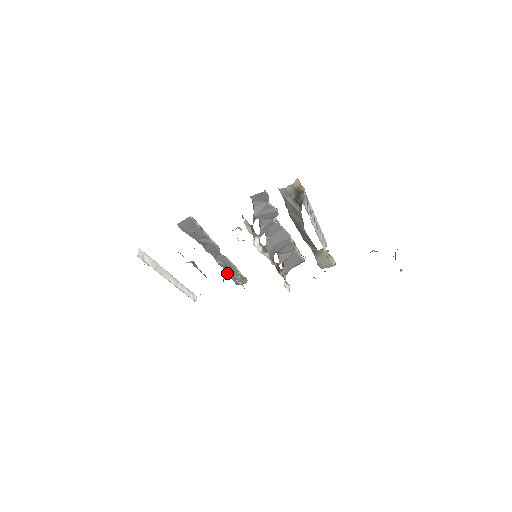
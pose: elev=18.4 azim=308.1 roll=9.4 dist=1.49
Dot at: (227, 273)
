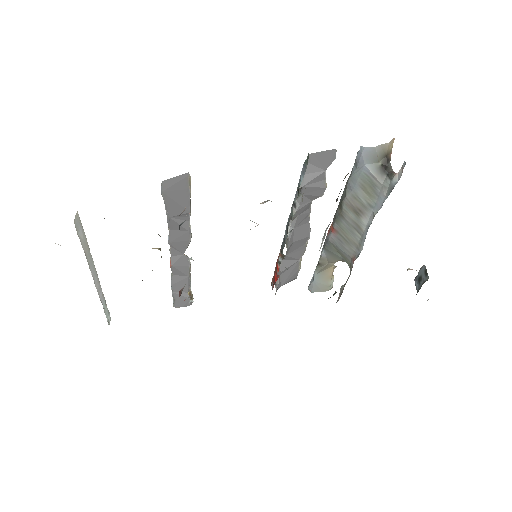
Dot at: (173, 285)
